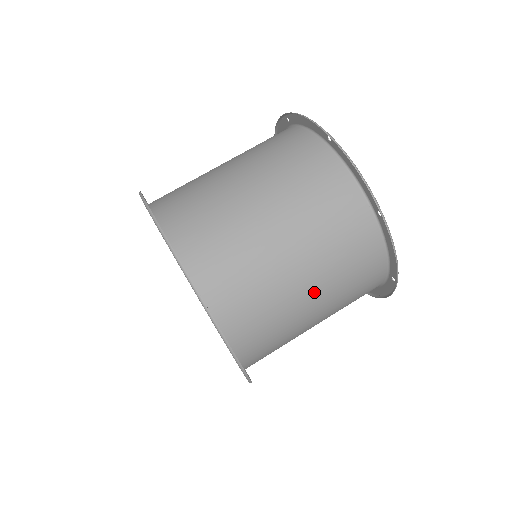
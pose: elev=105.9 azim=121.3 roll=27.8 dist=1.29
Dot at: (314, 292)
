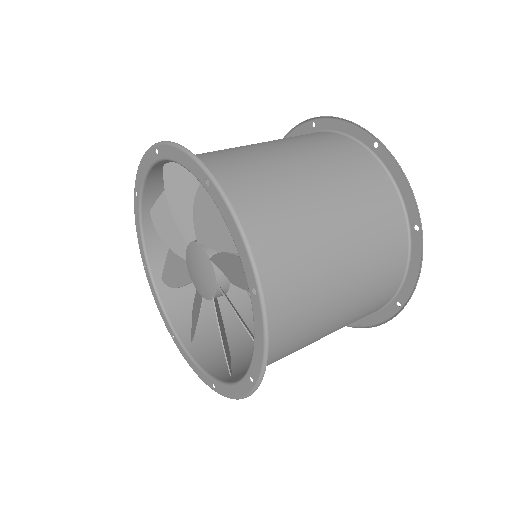
Dot at: (344, 296)
